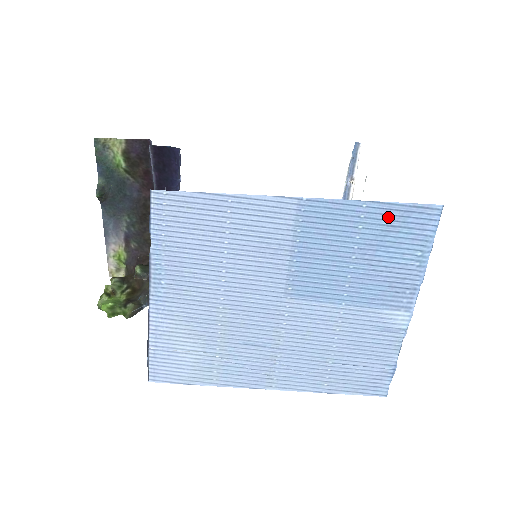
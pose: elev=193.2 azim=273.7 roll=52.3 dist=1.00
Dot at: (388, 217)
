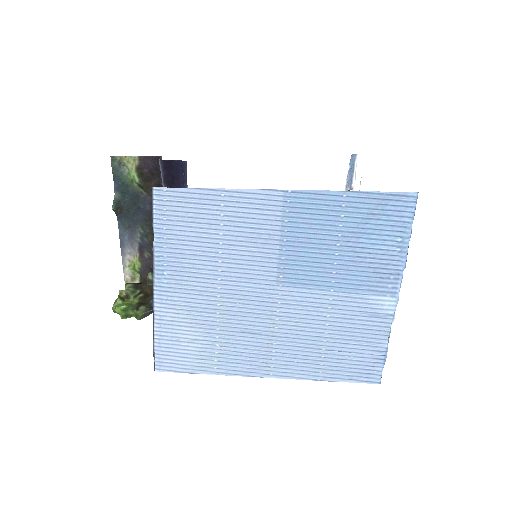
Dot at: (367, 205)
